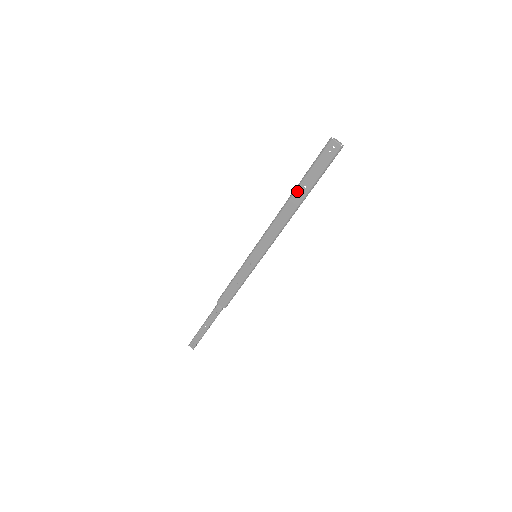
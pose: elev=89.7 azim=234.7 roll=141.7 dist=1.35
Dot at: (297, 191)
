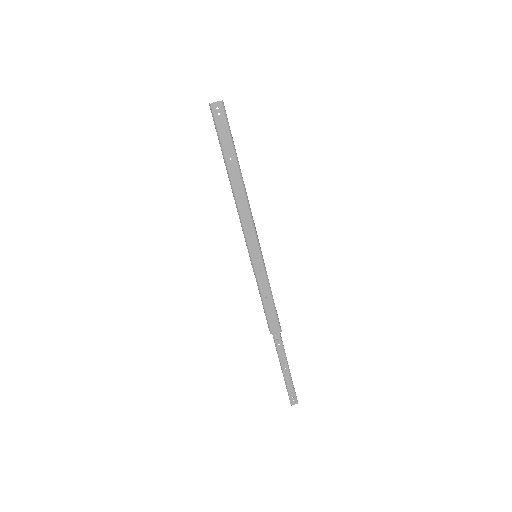
Dot at: (229, 168)
